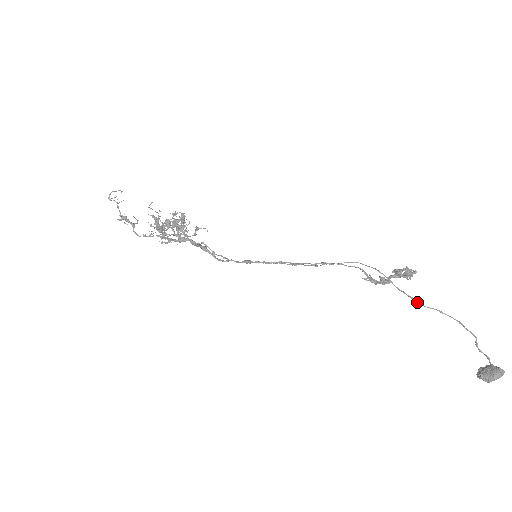
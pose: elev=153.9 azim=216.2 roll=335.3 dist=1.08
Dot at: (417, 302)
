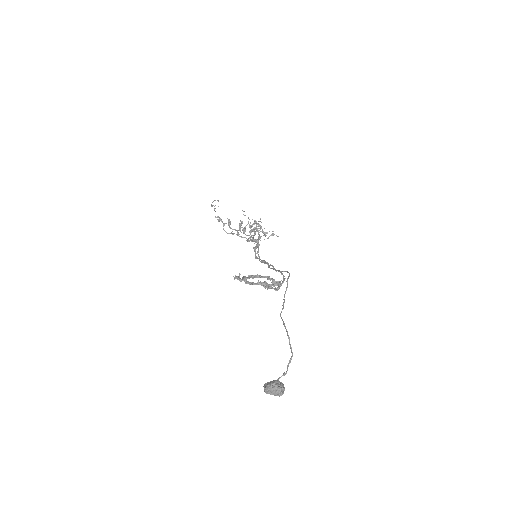
Dot at: (281, 311)
